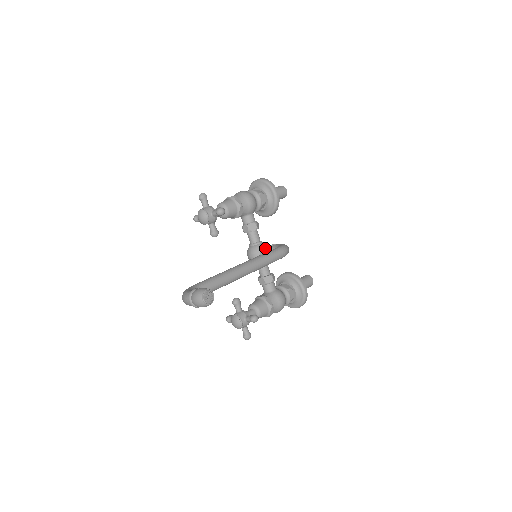
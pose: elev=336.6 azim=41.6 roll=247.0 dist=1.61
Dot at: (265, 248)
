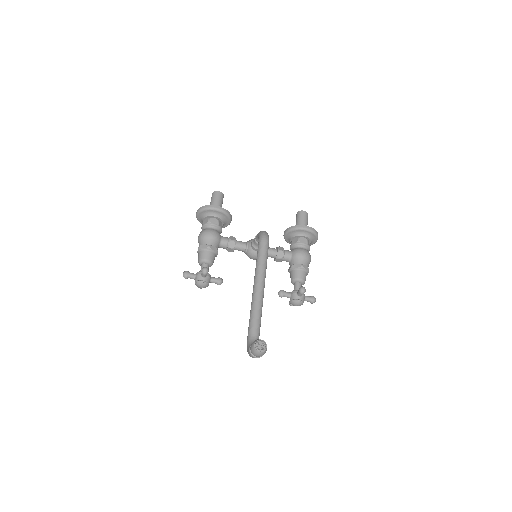
Dot at: (254, 245)
